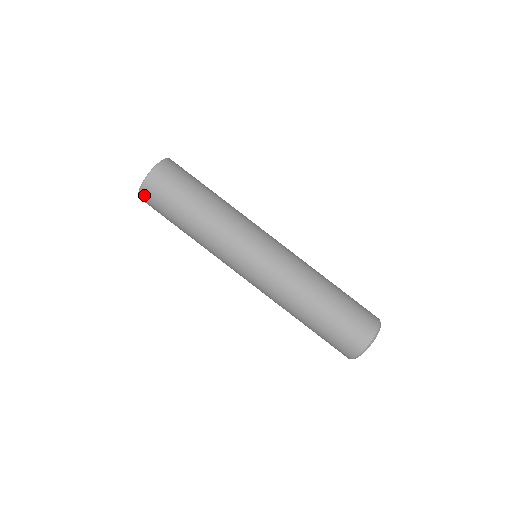
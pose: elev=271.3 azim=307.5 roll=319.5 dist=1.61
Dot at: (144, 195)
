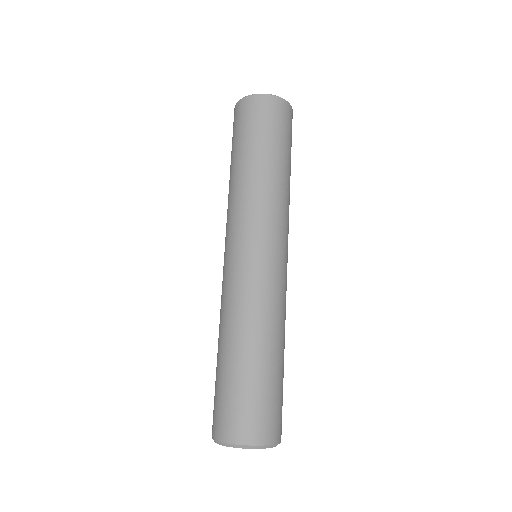
Dot at: occluded
